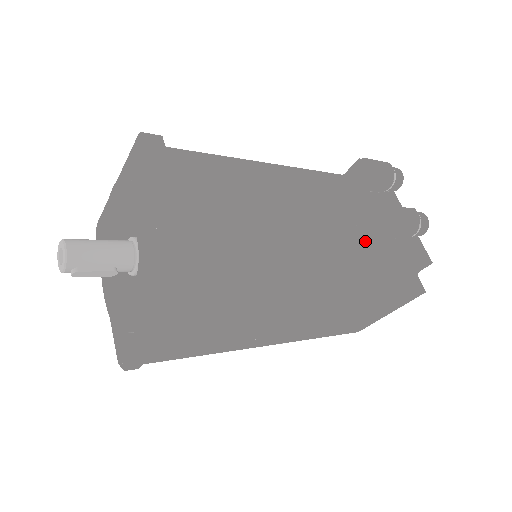
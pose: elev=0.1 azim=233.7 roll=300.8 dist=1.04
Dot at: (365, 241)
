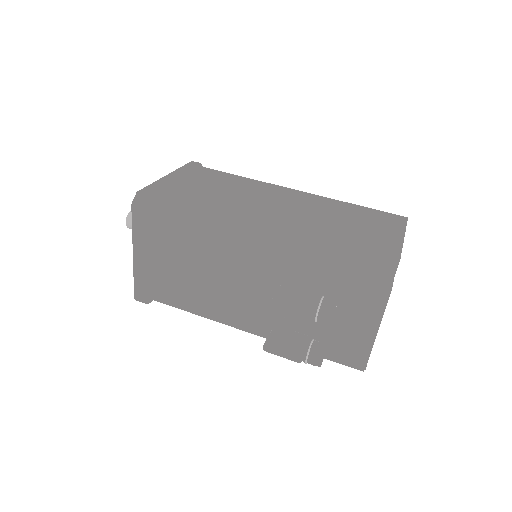
Dot at: occluded
